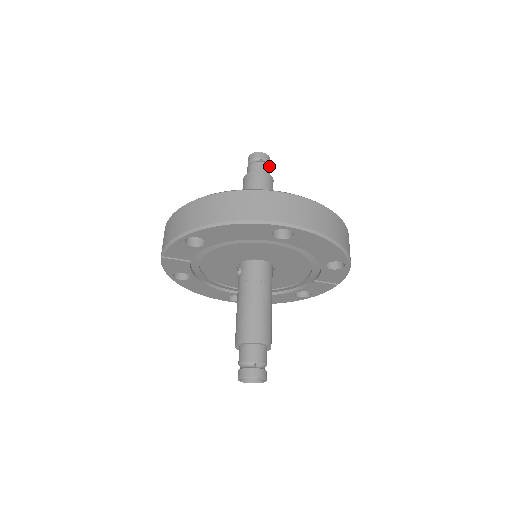
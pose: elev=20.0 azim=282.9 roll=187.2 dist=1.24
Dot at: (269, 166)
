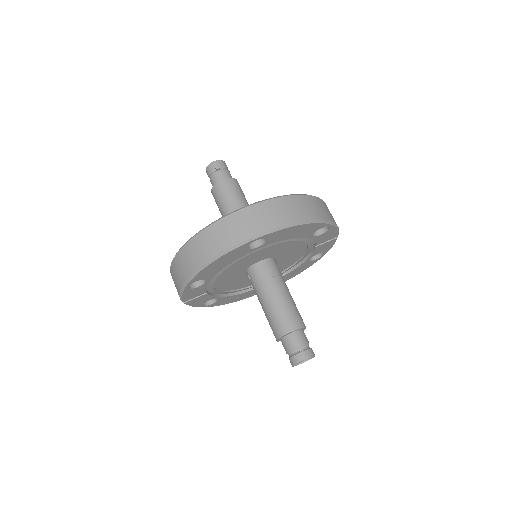
Dot at: (227, 168)
